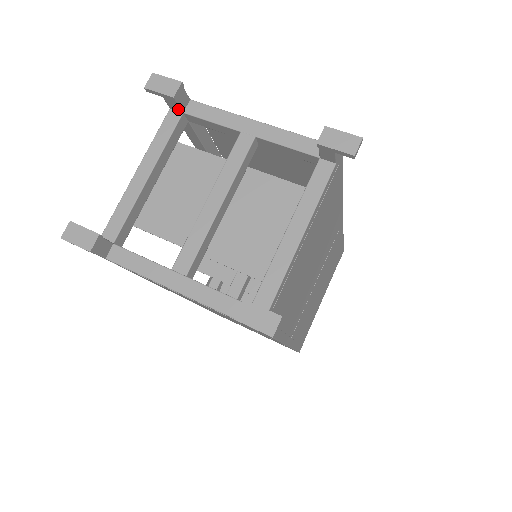
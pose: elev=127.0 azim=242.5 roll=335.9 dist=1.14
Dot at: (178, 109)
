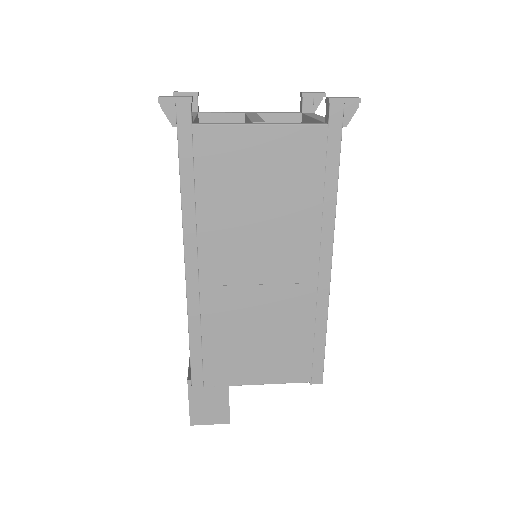
Dot at: (195, 109)
